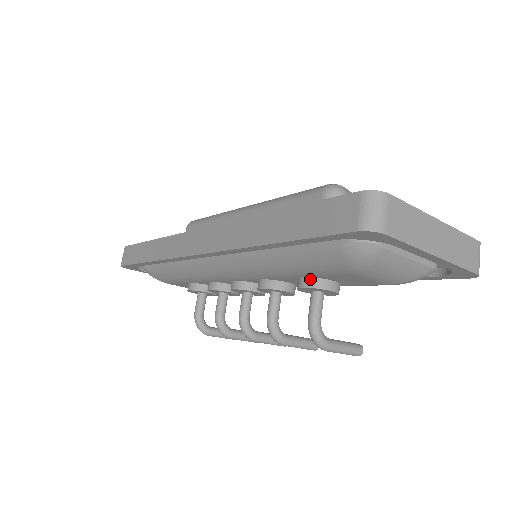
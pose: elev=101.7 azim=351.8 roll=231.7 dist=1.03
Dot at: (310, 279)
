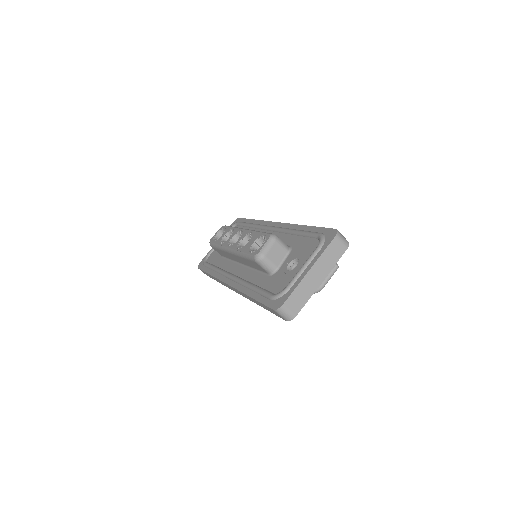
Dot at: occluded
